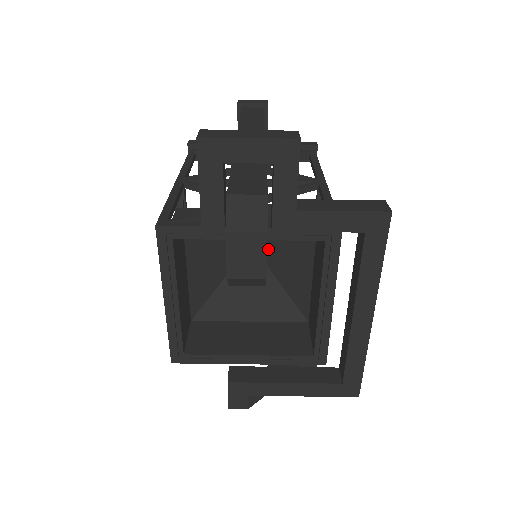
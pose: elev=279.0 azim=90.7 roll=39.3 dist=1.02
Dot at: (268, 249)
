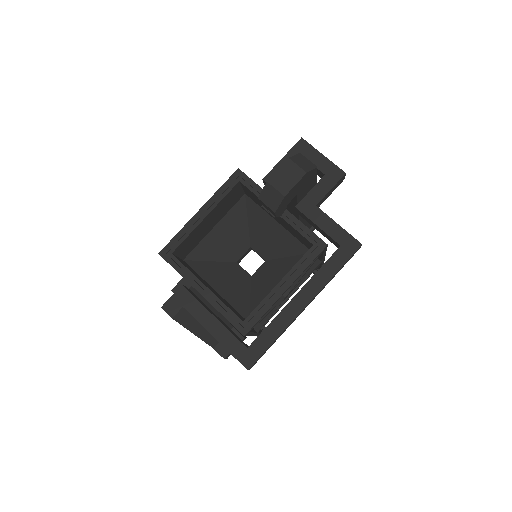
Dot at: (262, 268)
